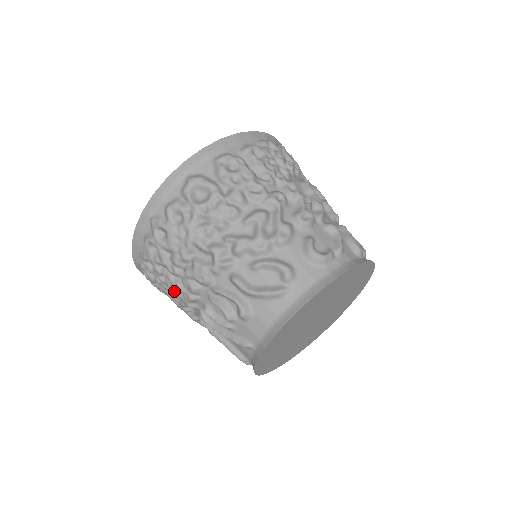
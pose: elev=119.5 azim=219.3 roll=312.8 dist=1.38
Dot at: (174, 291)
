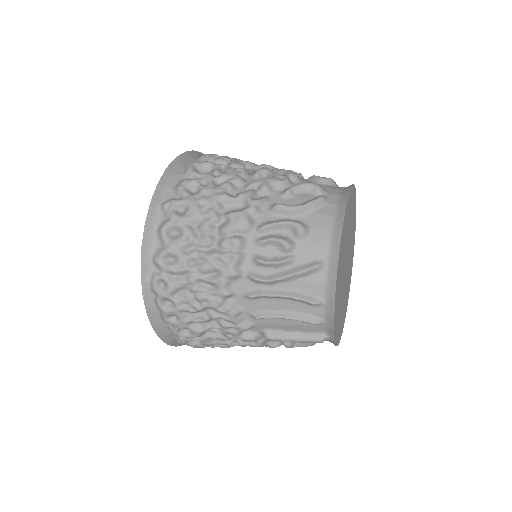
Dot at: (207, 276)
